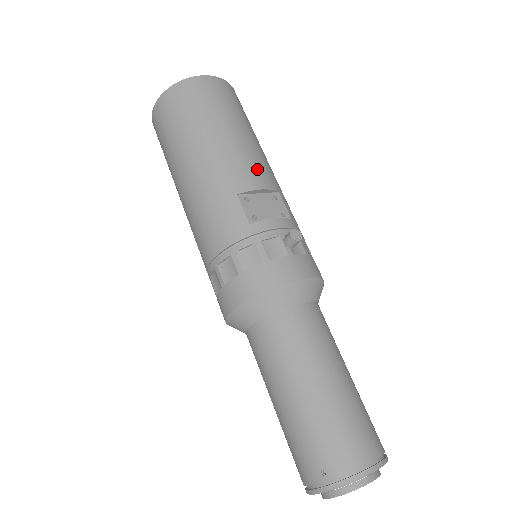
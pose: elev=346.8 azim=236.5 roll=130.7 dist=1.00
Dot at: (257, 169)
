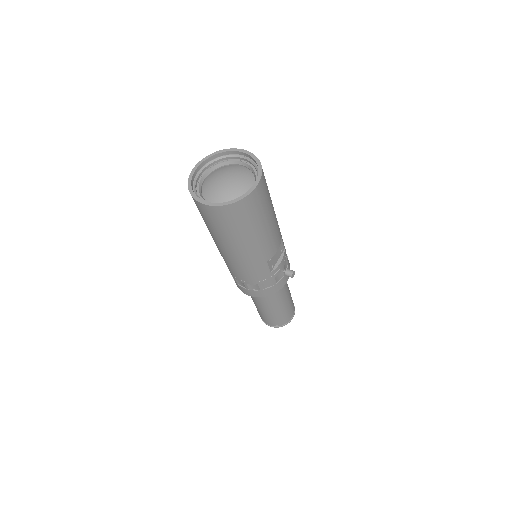
Dot at: (276, 238)
